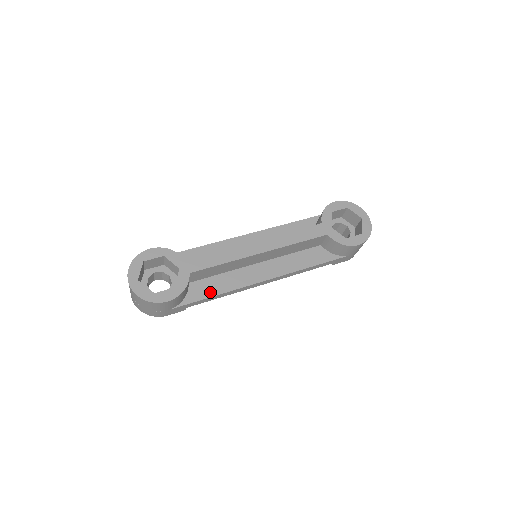
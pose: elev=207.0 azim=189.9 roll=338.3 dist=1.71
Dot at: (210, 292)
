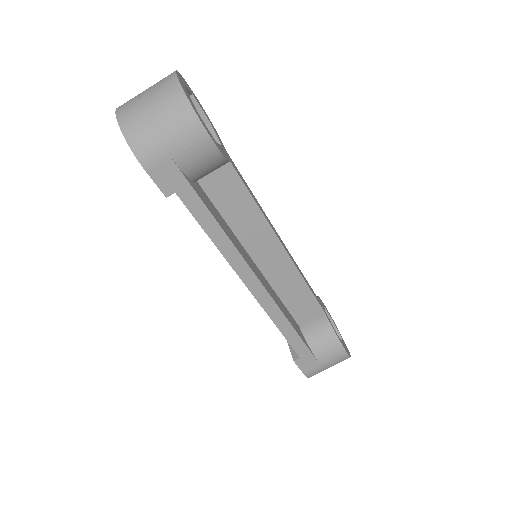
Dot at: (214, 214)
